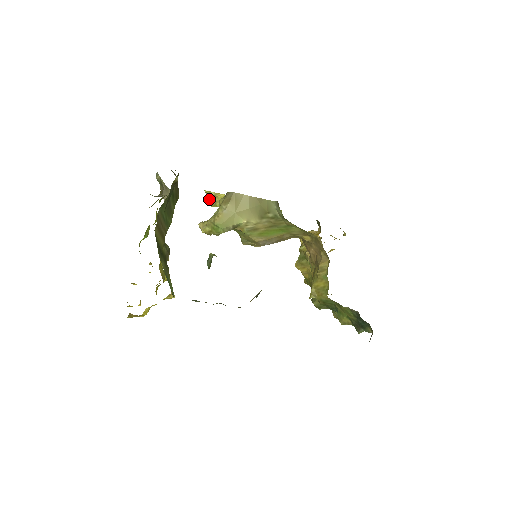
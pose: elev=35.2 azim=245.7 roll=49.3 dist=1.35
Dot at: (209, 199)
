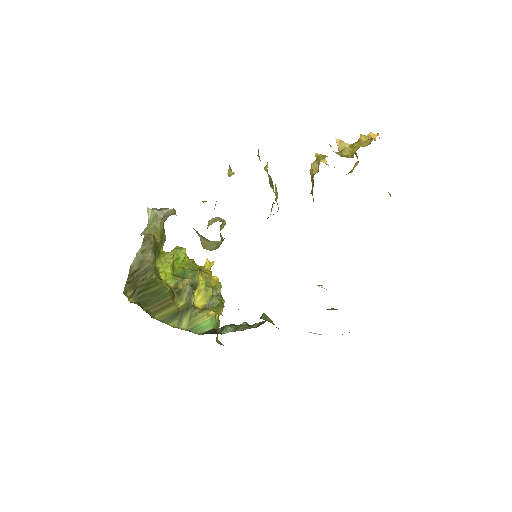
Dot at: occluded
